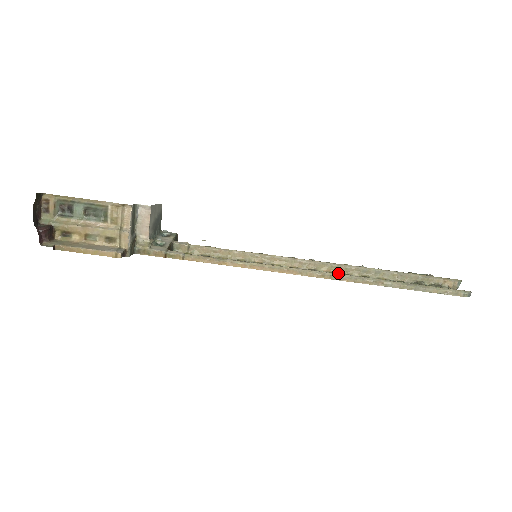
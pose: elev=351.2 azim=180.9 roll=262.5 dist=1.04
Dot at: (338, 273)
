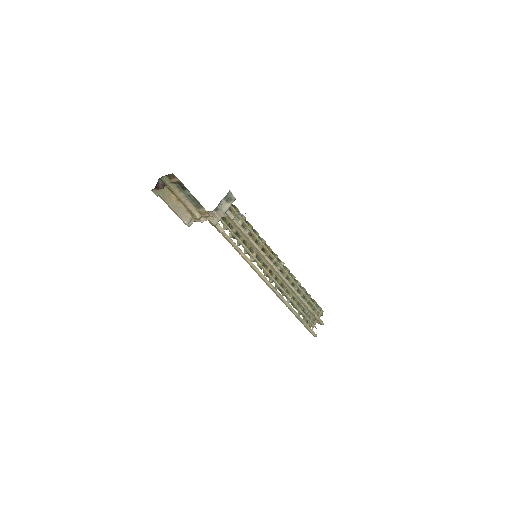
Dot at: (284, 284)
